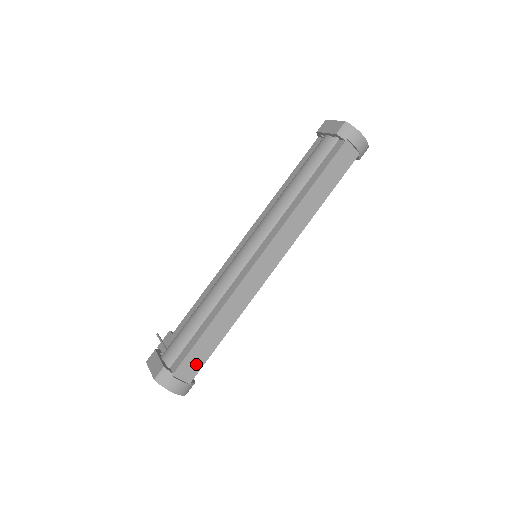
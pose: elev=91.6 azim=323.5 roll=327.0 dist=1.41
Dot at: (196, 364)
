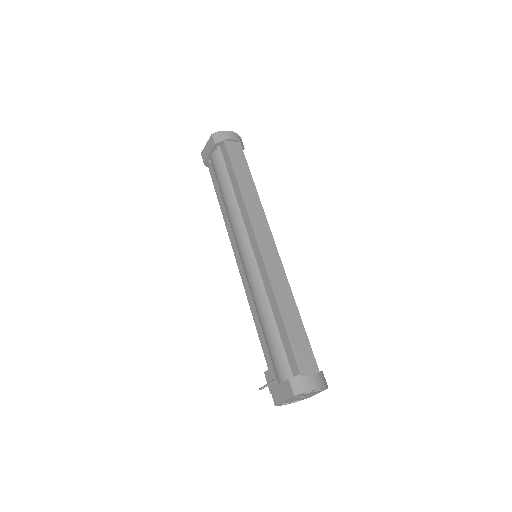
Dot at: (306, 353)
